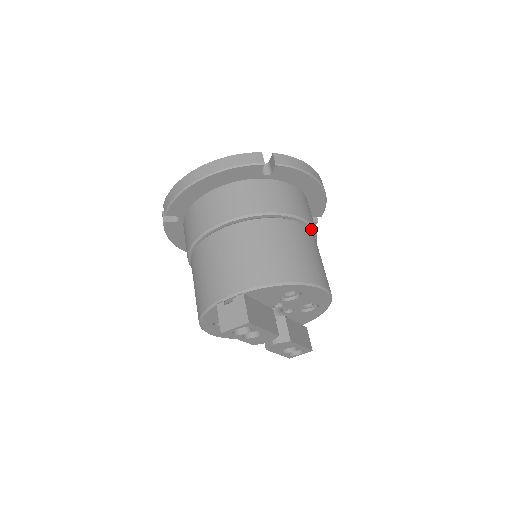
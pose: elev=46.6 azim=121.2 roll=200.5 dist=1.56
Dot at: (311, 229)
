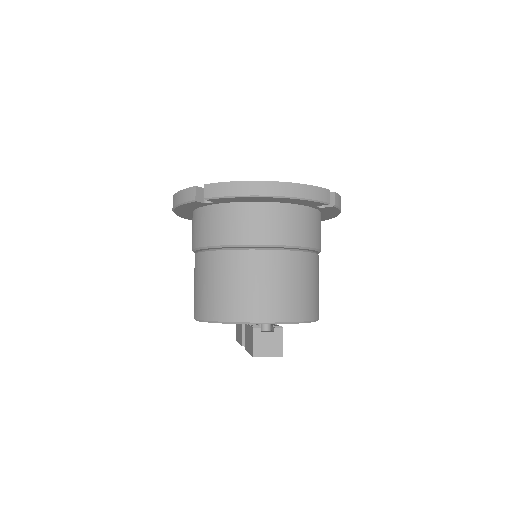
Dot at: occluded
